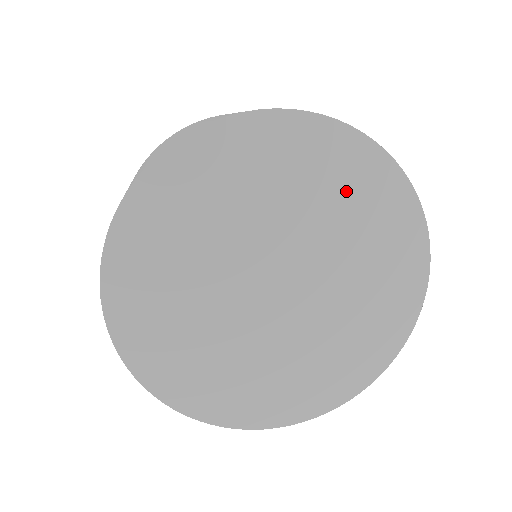
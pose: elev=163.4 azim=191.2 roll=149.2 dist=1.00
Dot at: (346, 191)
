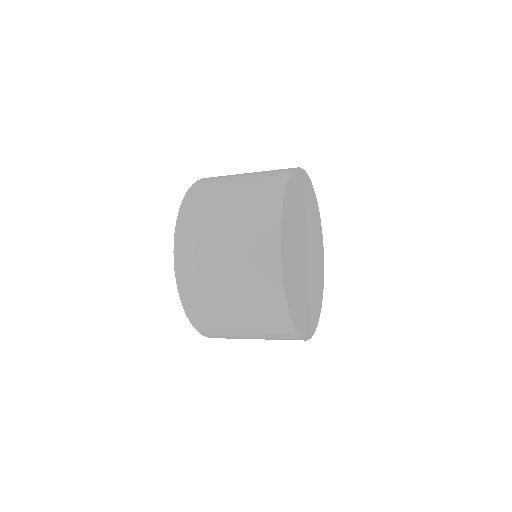
Dot at: (312, 210)
